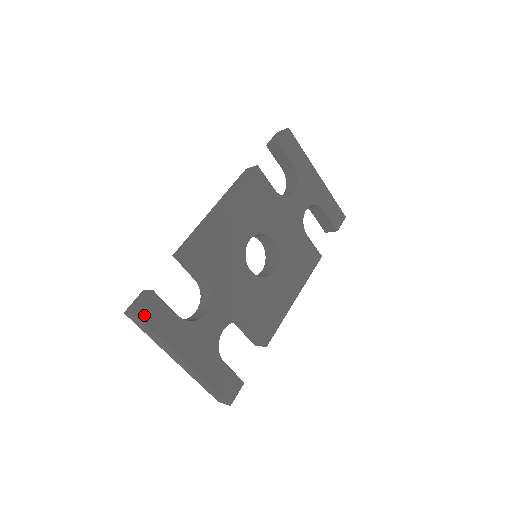
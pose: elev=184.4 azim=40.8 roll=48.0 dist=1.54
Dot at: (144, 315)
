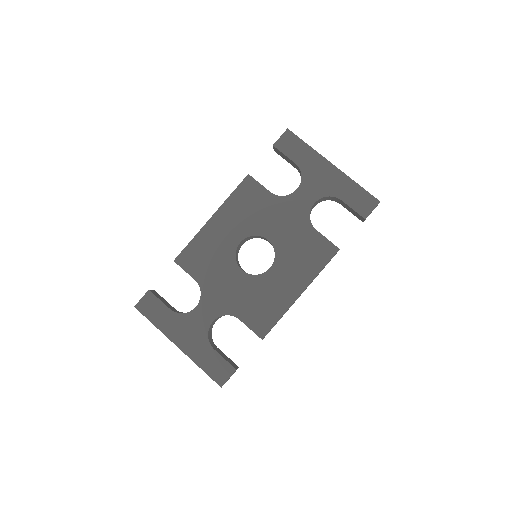
Dot at: (142, 308)
